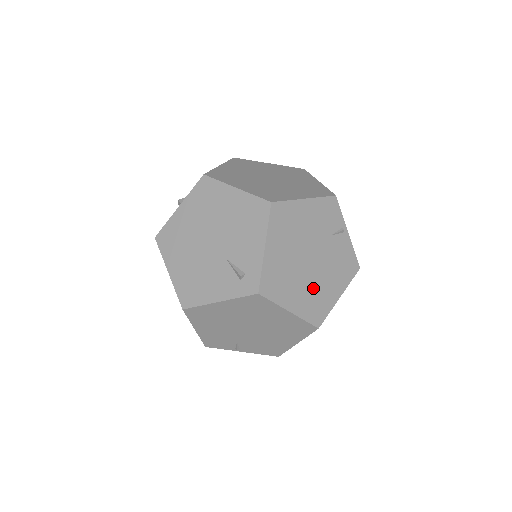
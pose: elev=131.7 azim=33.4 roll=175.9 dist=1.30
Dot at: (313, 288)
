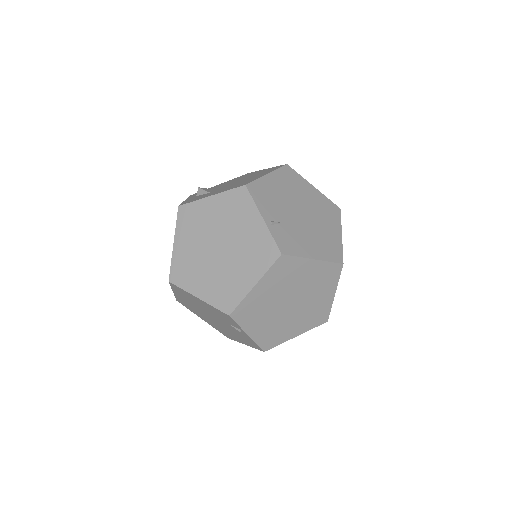
Dot at: (219, 326)
